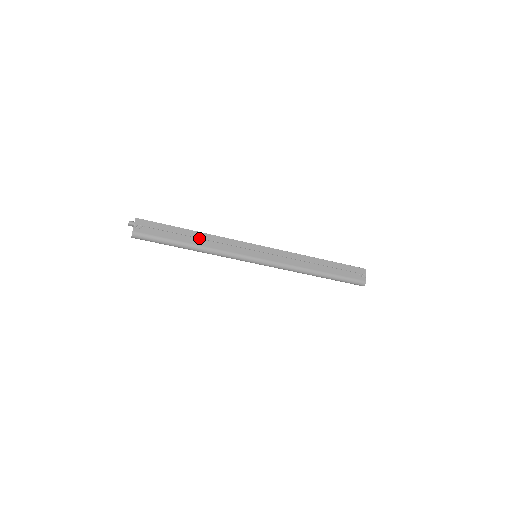
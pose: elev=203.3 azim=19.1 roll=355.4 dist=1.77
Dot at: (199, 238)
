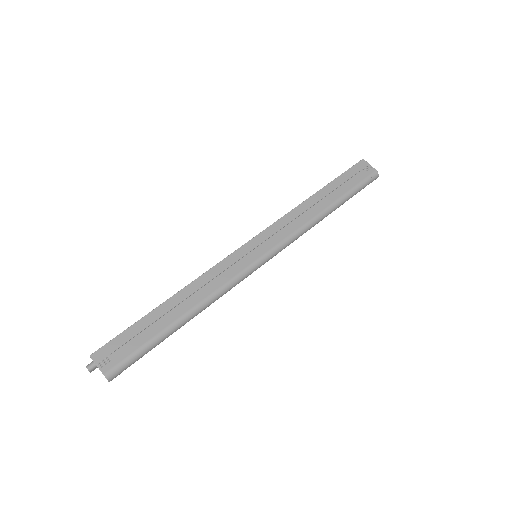
Dot at: (182, 301)
